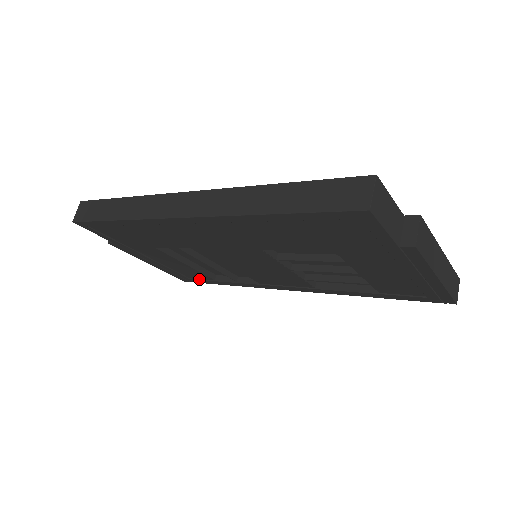
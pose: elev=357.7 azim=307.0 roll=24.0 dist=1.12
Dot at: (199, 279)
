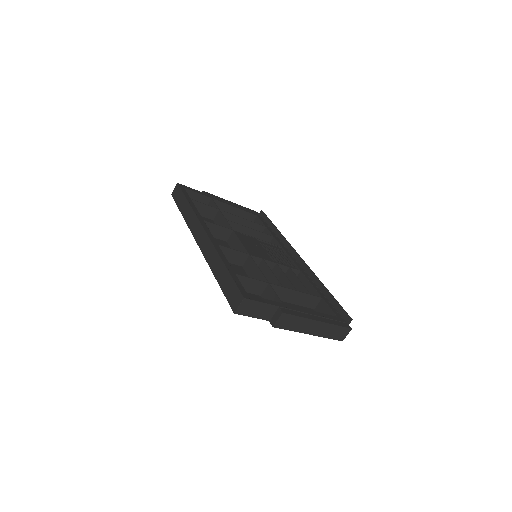
Dot at: occluded
